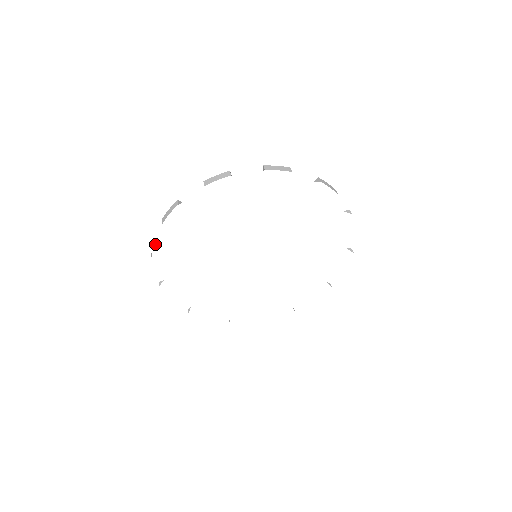
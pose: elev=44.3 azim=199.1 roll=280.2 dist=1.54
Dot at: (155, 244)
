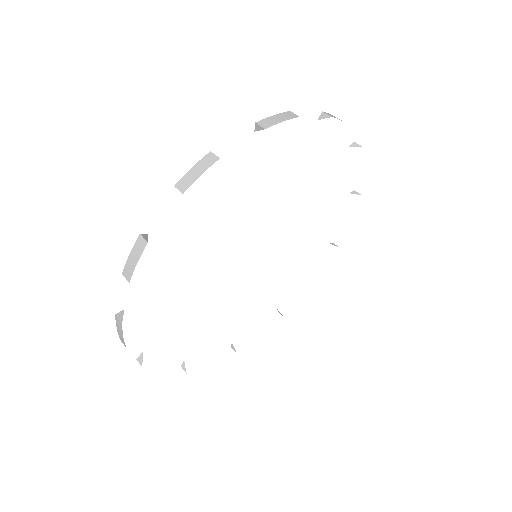
Dot at: (215, 156)
